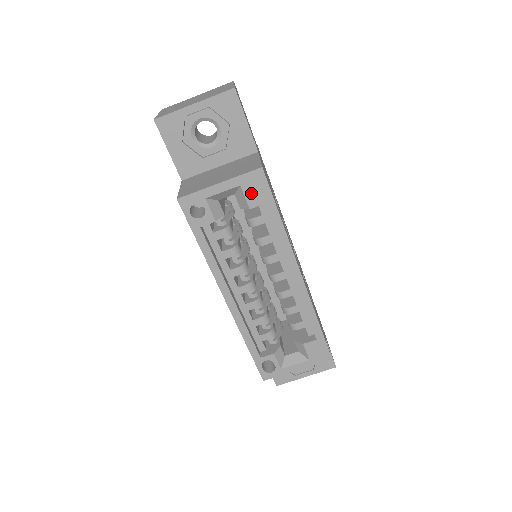
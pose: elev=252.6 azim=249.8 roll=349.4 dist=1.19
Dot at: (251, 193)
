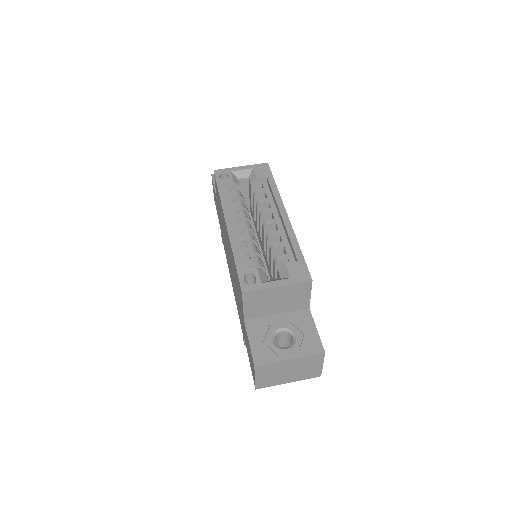
Dot at: (259, 172)
